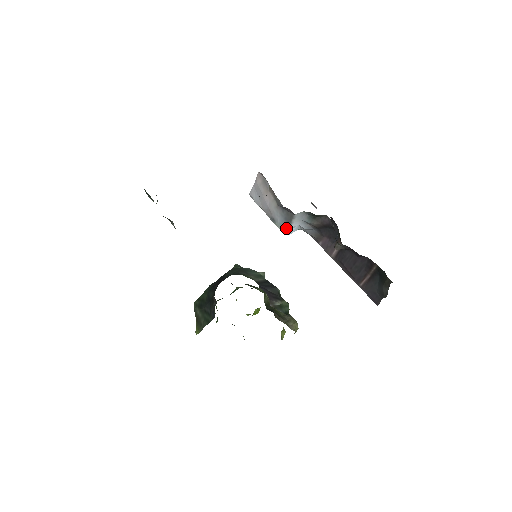
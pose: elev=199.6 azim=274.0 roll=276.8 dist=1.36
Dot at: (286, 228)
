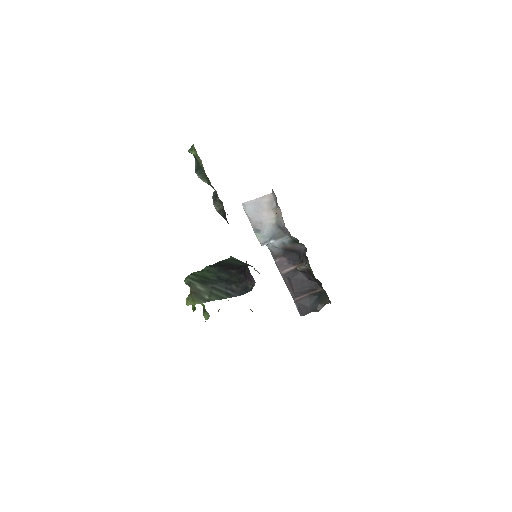
Dot at: (267, 241)
